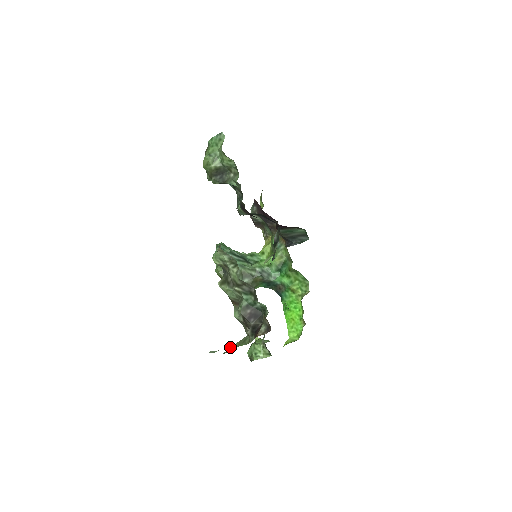
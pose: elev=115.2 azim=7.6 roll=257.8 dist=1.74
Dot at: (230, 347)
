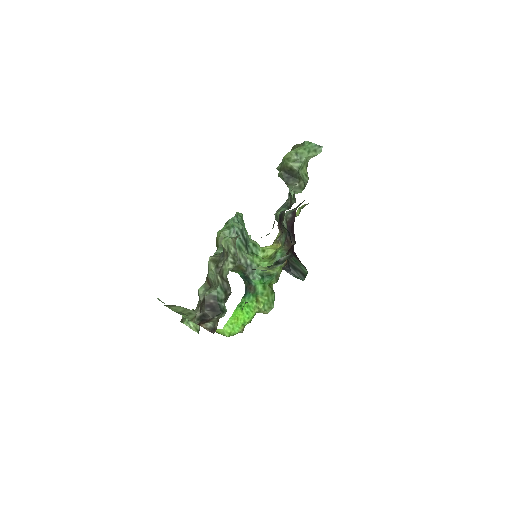
Dot at: (175, 305)
